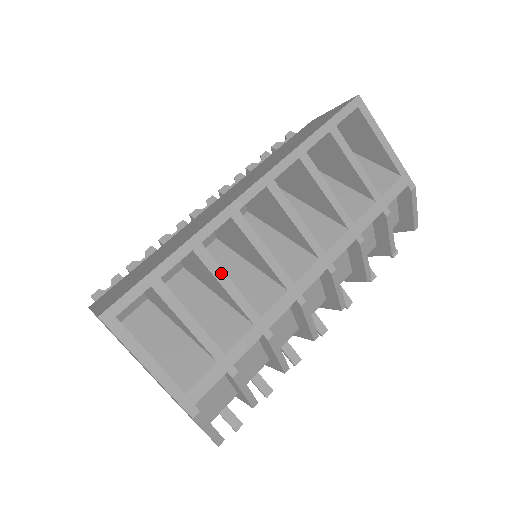
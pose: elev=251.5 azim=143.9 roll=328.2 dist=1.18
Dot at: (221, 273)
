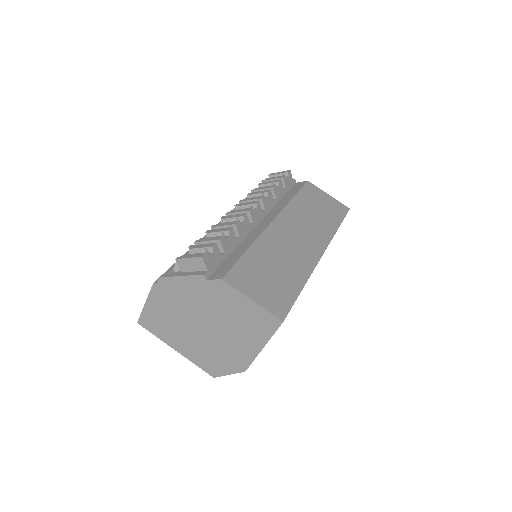
Dot at: occluded
